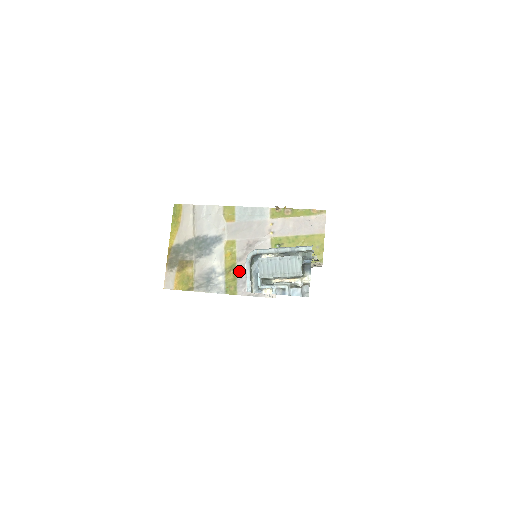
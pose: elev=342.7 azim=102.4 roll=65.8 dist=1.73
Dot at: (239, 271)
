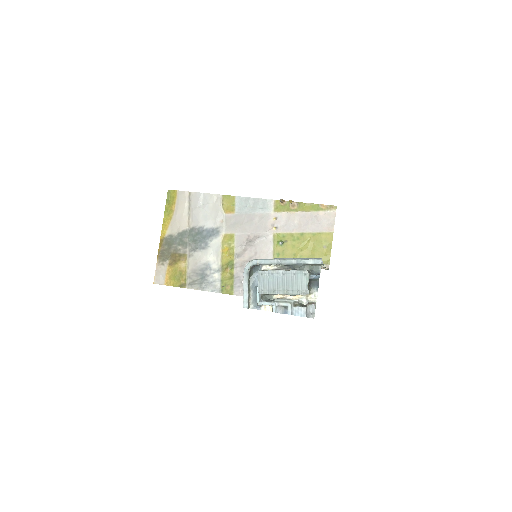
Dot at: (237, 269)
